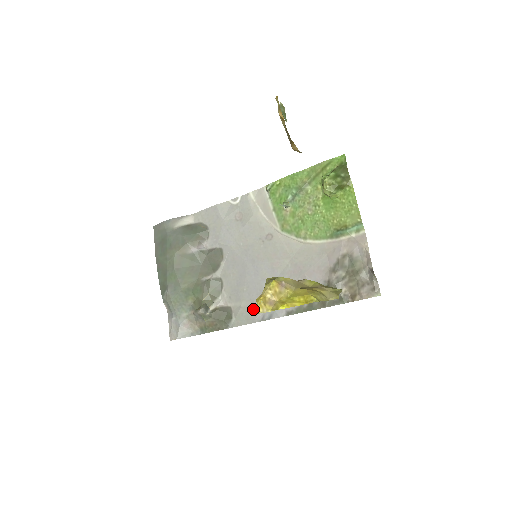
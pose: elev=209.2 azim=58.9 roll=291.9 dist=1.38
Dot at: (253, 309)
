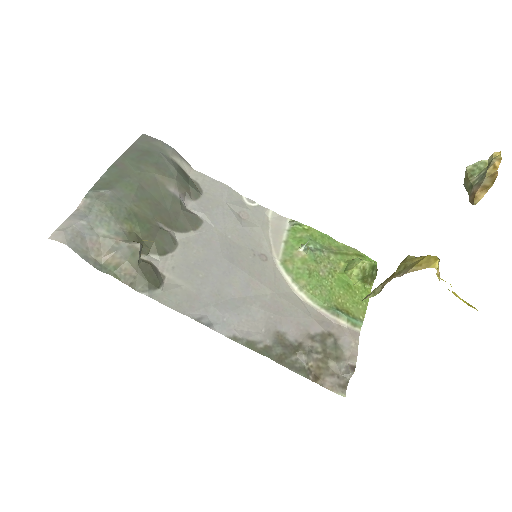
Dot at: (195, 301)
